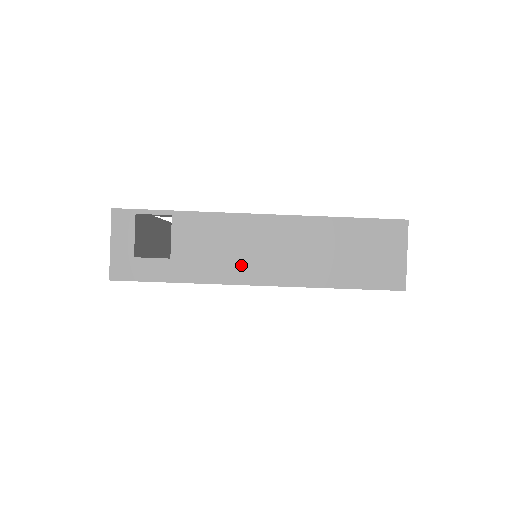
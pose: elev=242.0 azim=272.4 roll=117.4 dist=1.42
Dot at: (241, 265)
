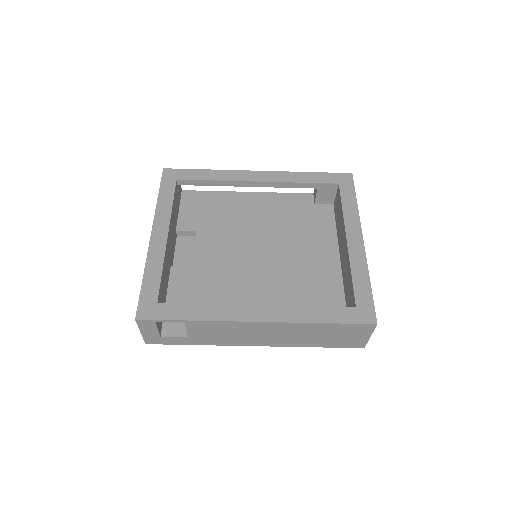
Dot at: (242, 340)
